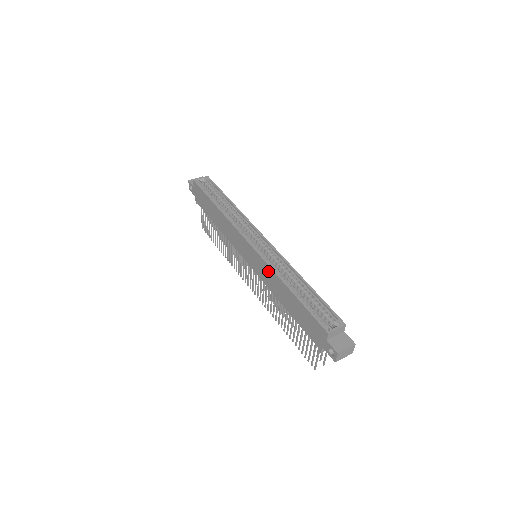
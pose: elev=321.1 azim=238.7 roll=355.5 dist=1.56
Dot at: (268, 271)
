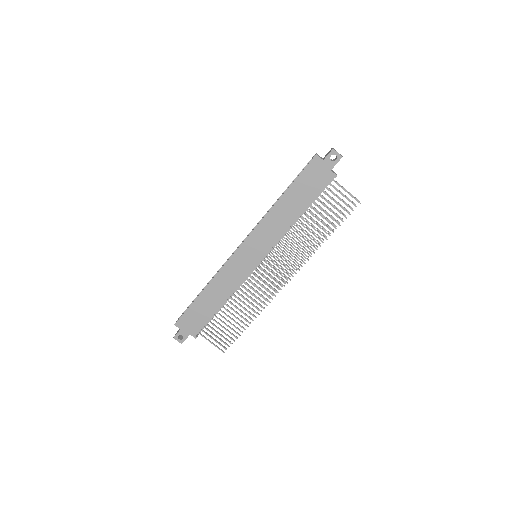
Dot at: (265, 225)
